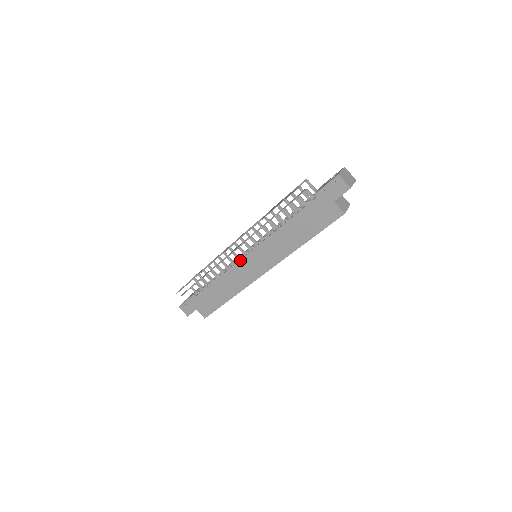
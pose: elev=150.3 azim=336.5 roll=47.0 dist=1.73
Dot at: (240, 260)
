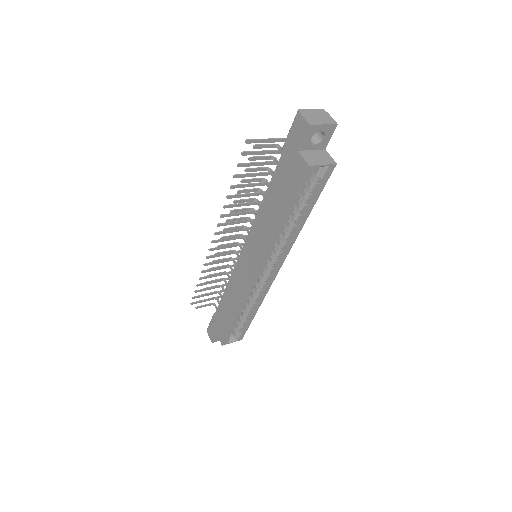
Dot at: (238, 259)
